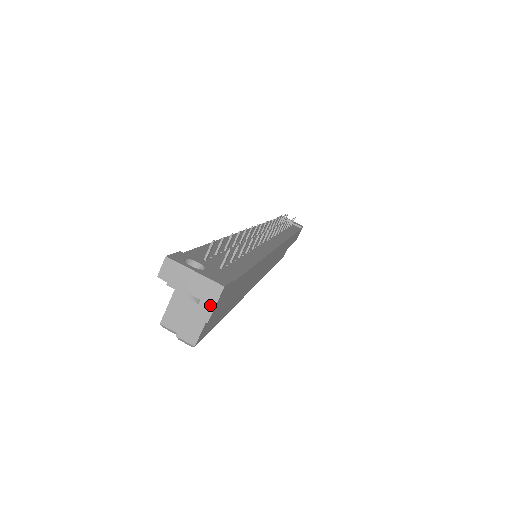
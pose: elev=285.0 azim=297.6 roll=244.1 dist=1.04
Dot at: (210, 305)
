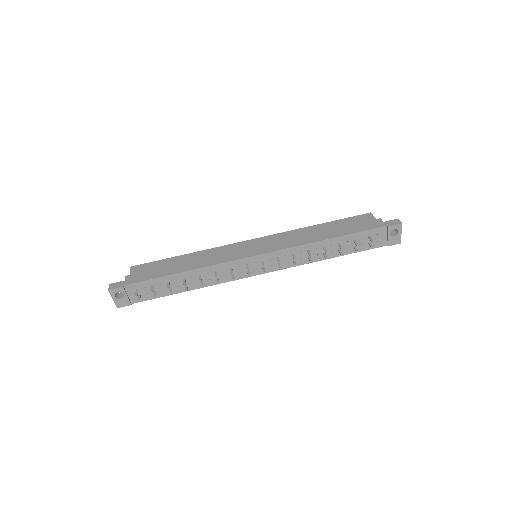
Dot at: occluded
